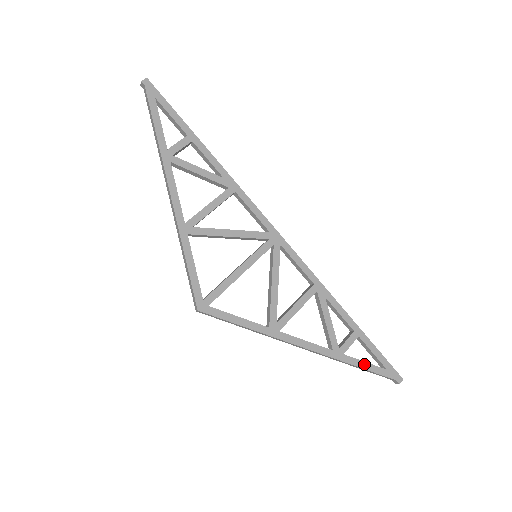
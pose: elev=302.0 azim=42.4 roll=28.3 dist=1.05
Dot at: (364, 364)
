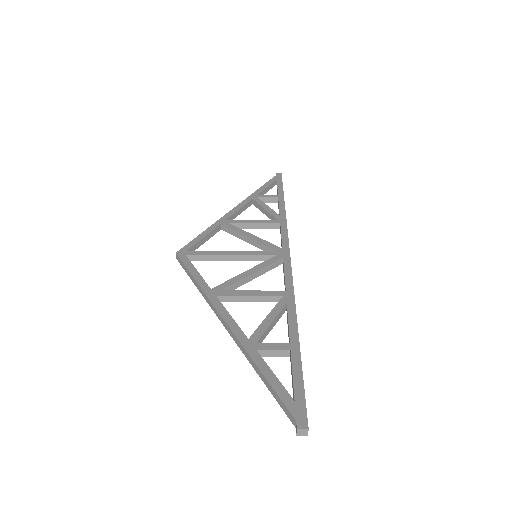
Dot at: (270, 374)
